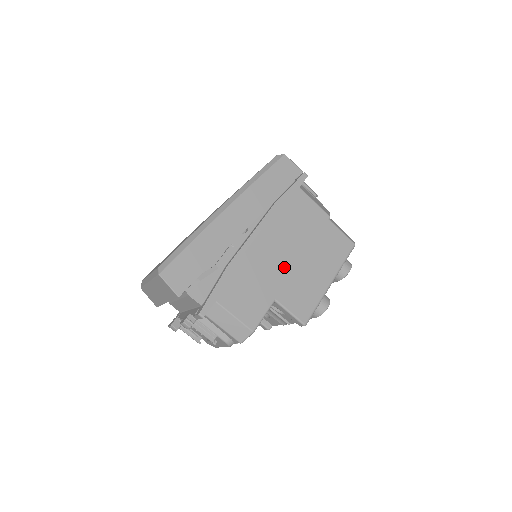
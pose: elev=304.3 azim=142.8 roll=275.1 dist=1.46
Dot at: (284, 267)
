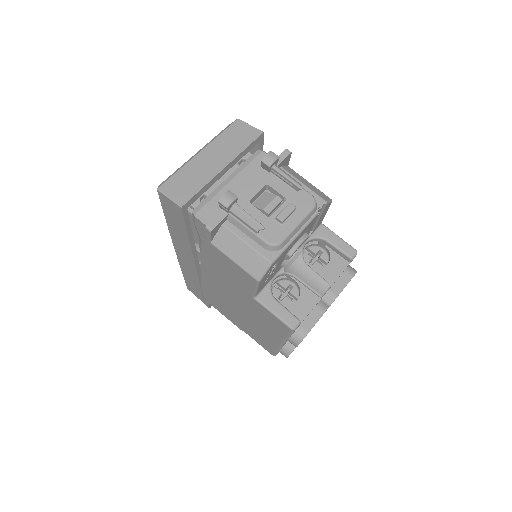
Dot at: occluded
